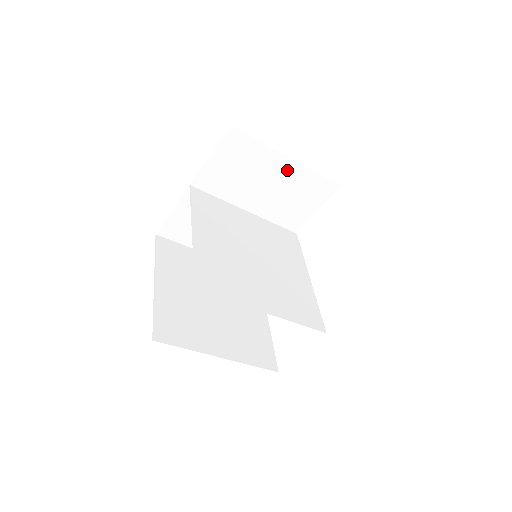
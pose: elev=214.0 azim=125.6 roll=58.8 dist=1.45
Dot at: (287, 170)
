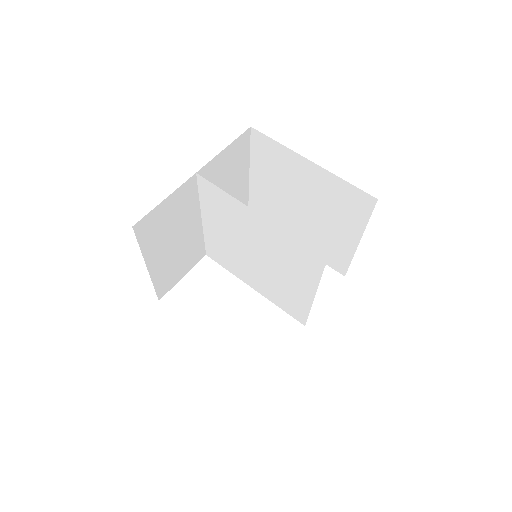
Dot at: (241, 186)
